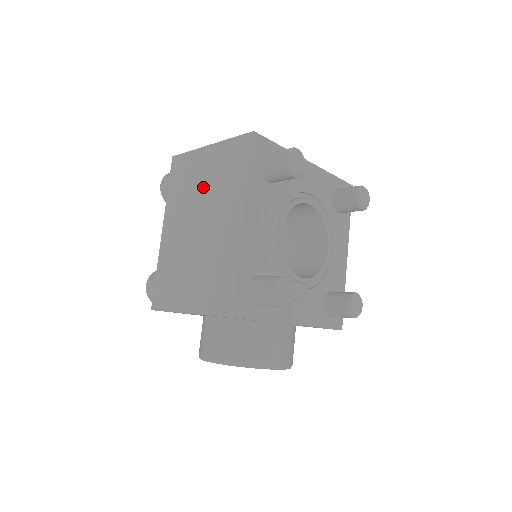
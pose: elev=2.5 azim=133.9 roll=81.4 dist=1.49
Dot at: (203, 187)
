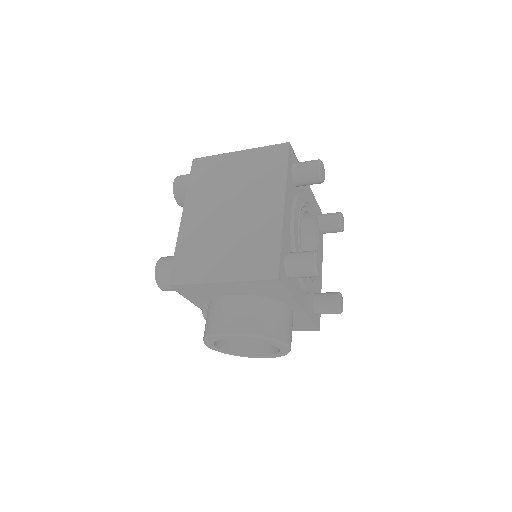
Dot at: (234, 181)
